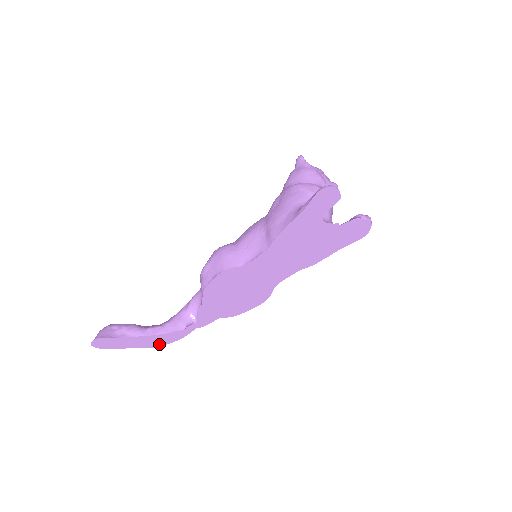
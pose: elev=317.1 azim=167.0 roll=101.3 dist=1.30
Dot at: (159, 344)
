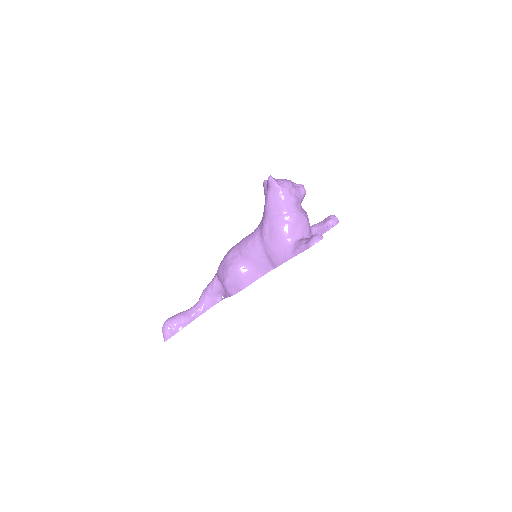
Dot at: occluded
